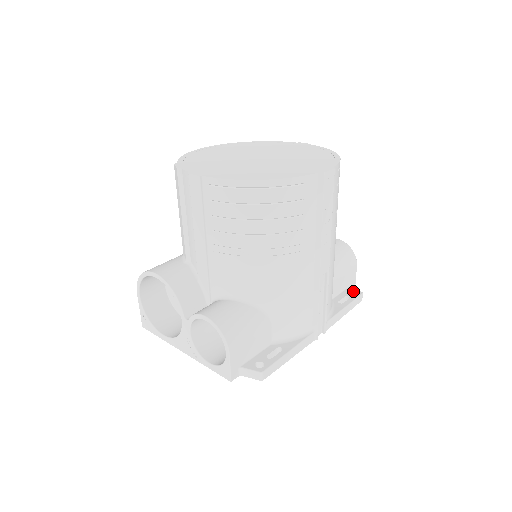
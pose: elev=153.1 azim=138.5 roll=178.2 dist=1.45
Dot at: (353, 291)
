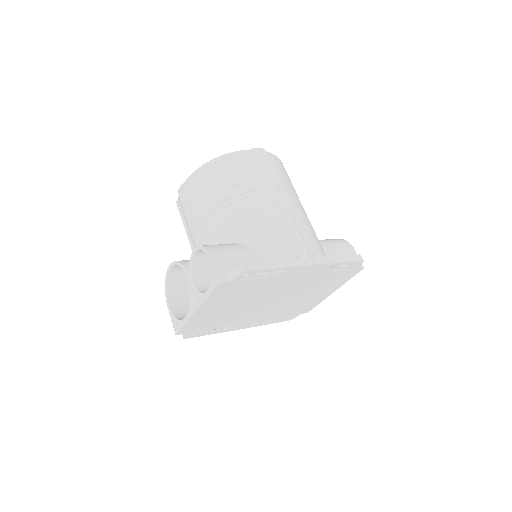
Dot at: occluded
